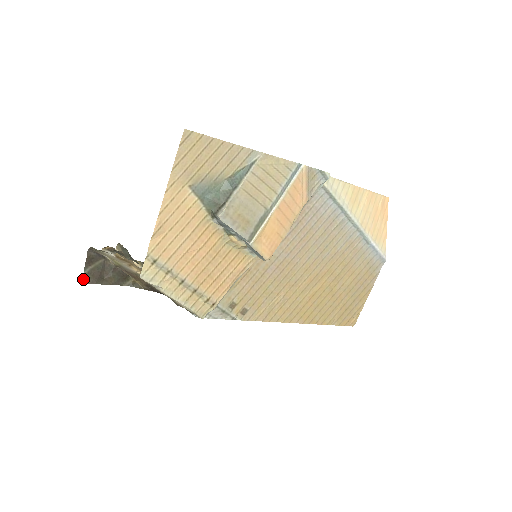
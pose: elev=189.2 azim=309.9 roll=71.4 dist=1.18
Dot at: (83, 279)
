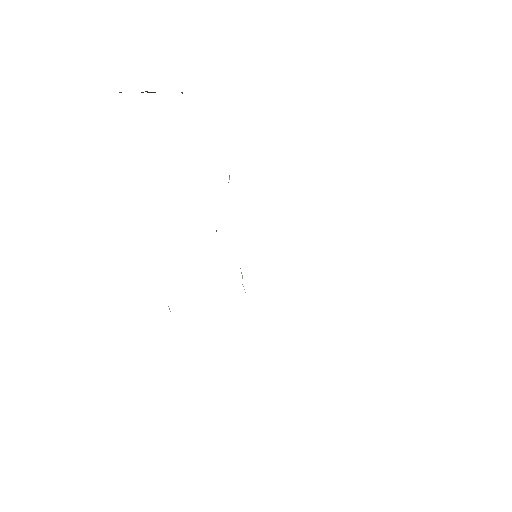
Dot at: occluded
